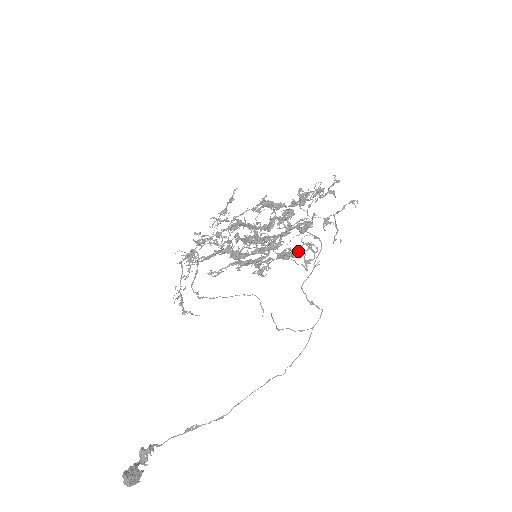
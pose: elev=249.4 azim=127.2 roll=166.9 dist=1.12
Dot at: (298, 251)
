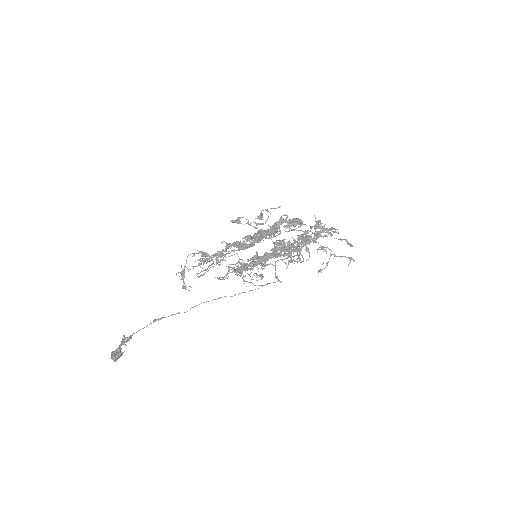
Dot at: occluded
